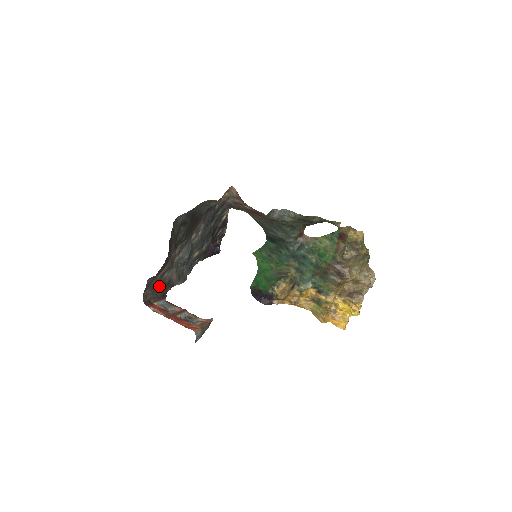
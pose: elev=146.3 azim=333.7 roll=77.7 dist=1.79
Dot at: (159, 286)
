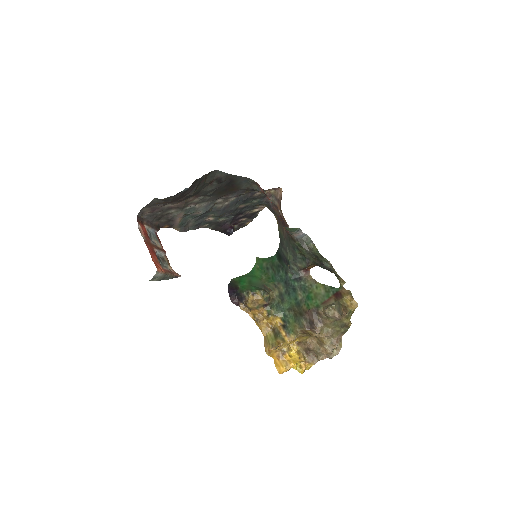
Dot at: (160, 215)
